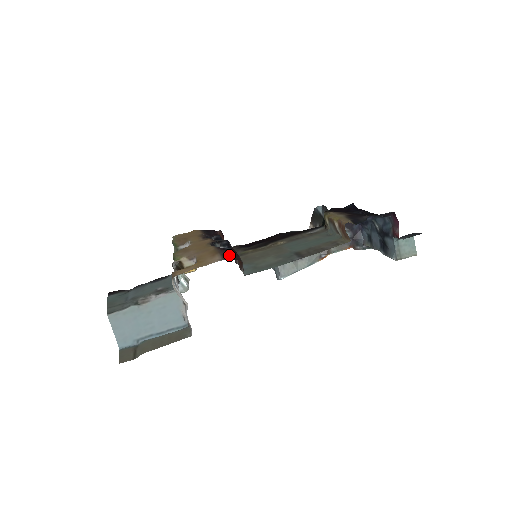
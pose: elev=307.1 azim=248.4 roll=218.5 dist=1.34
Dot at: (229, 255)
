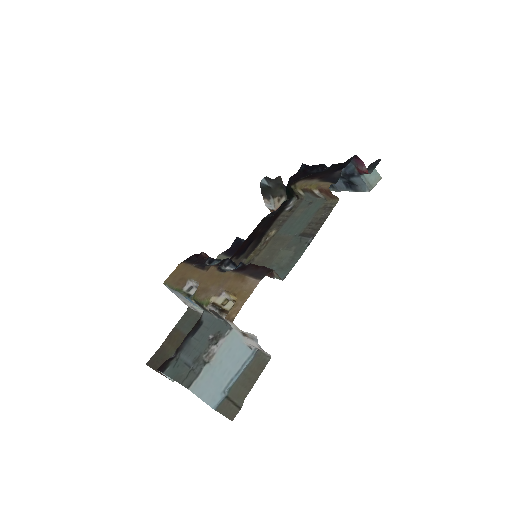
Dot at: (258, 272)
